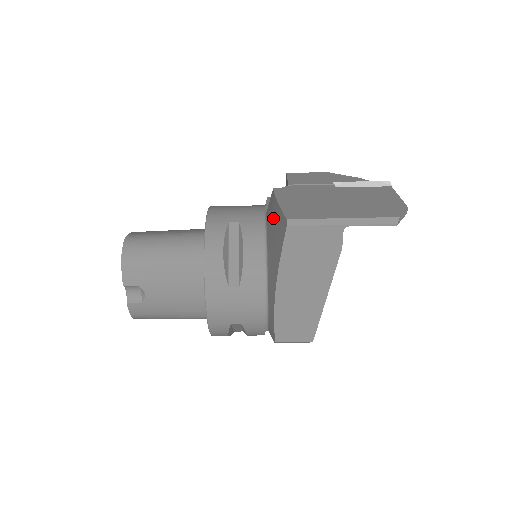
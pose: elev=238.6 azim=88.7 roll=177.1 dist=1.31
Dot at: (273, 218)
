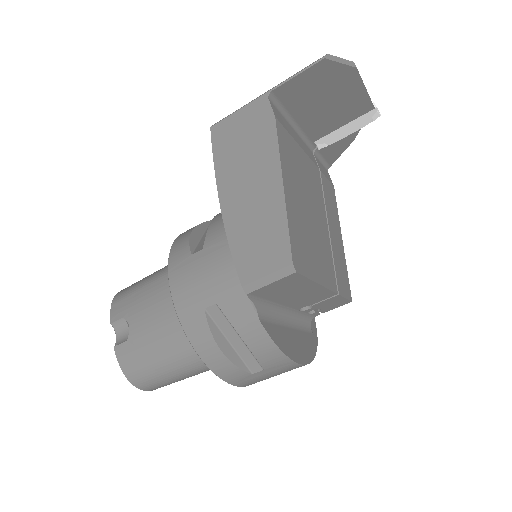
Dot at: occluded
